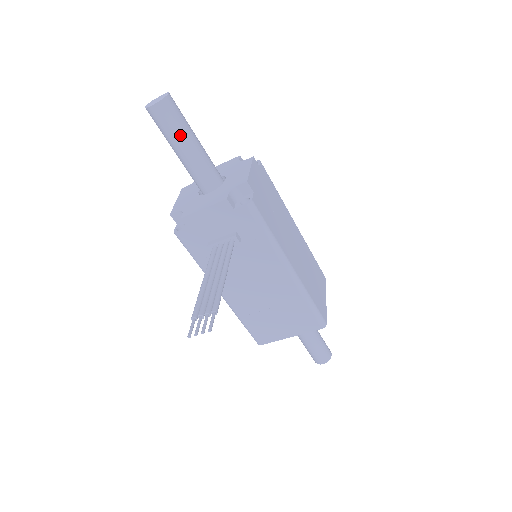
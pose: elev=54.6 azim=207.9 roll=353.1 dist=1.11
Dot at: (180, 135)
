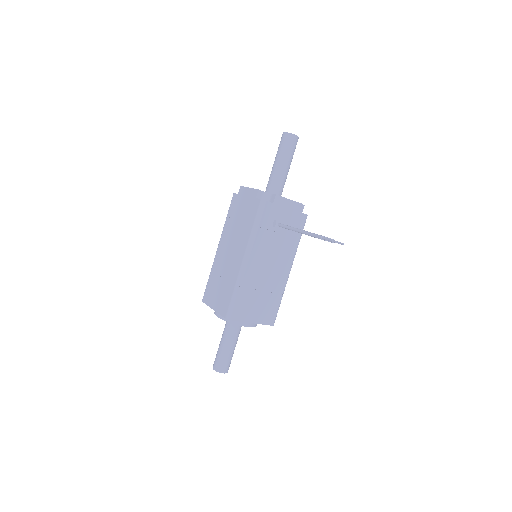
Dot at: (291, 158)
